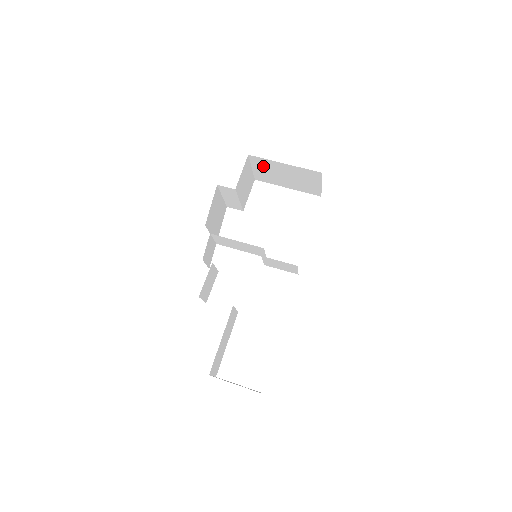
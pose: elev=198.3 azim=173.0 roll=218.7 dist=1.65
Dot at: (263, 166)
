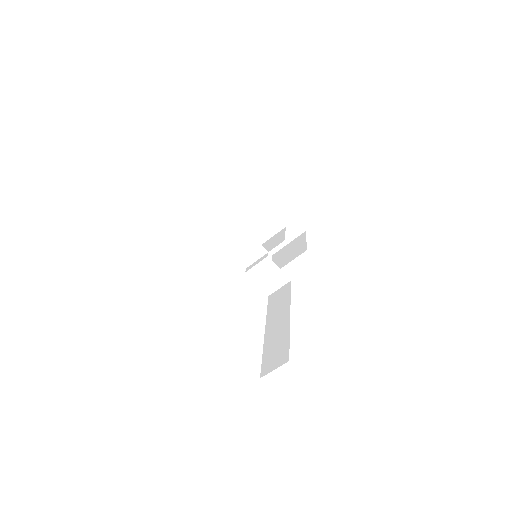
Dot at: (261, 200)
